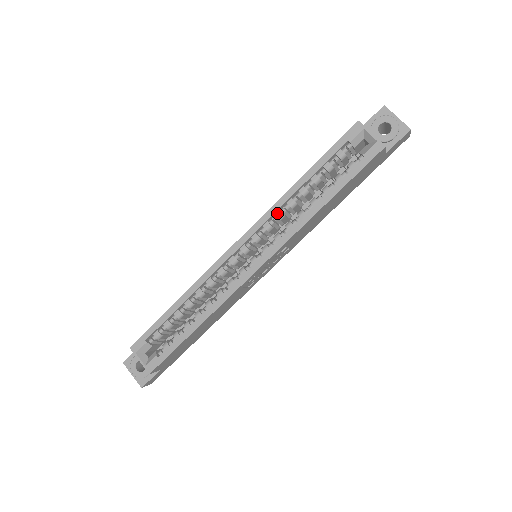
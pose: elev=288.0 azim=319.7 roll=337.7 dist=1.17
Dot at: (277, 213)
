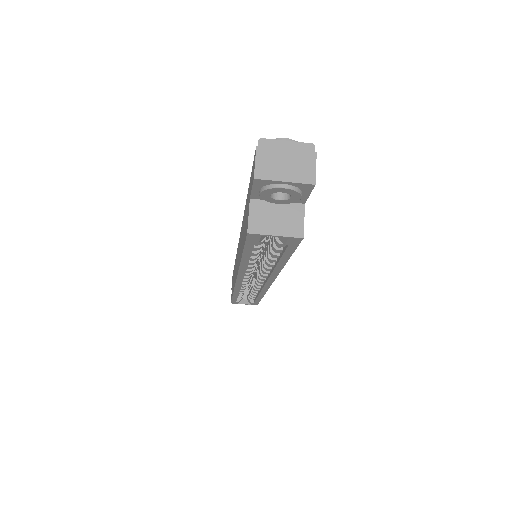
Dot at: (247, 268)
